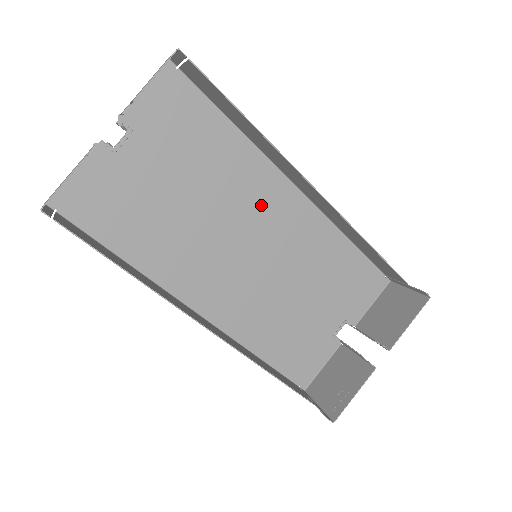
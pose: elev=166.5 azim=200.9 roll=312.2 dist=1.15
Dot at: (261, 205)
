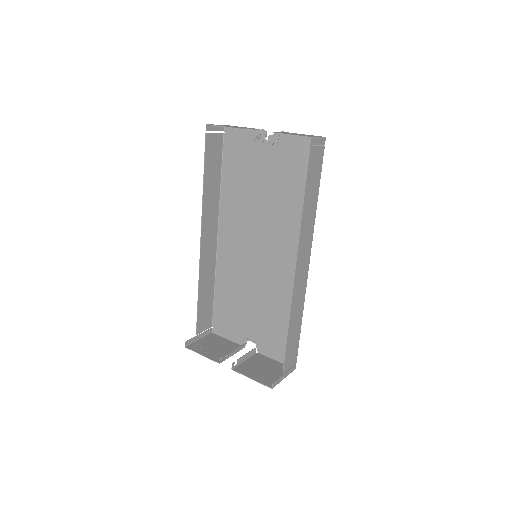
Dot at: (286, 244)
